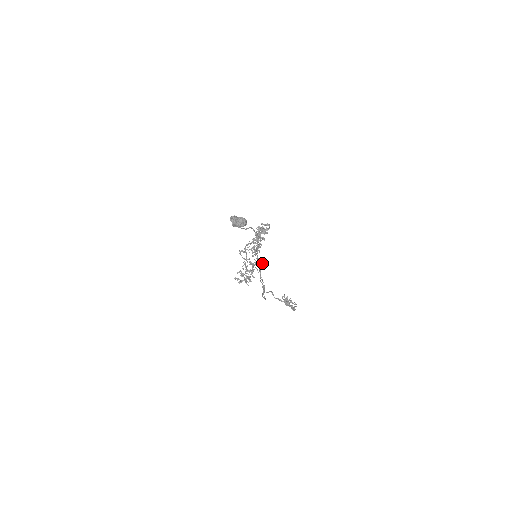
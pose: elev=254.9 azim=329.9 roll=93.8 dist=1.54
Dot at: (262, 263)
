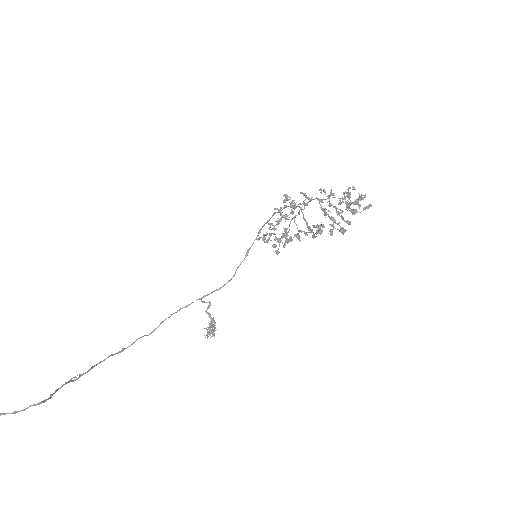
Dot at: (277, 252)
